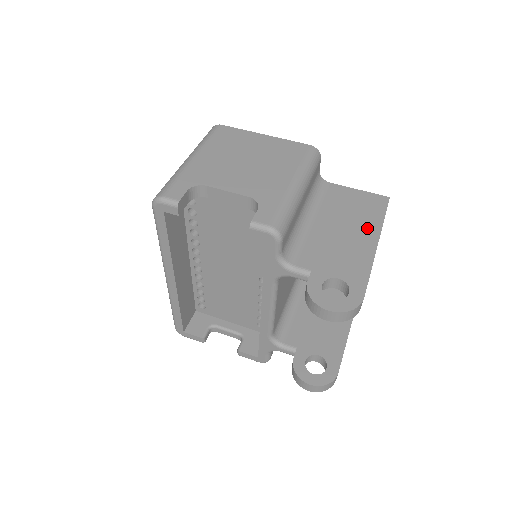
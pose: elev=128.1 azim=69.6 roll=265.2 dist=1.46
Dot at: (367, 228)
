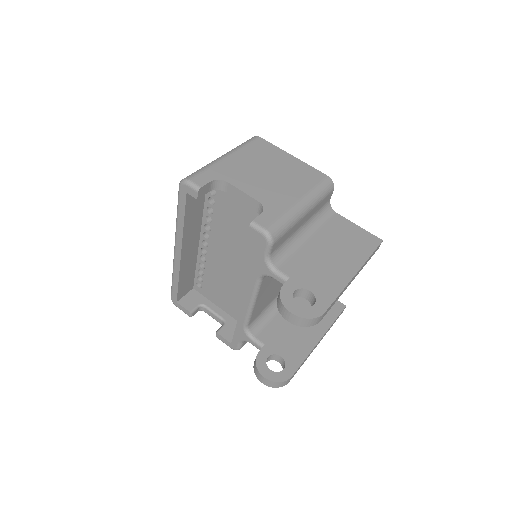
Dot at: (352, 259)
